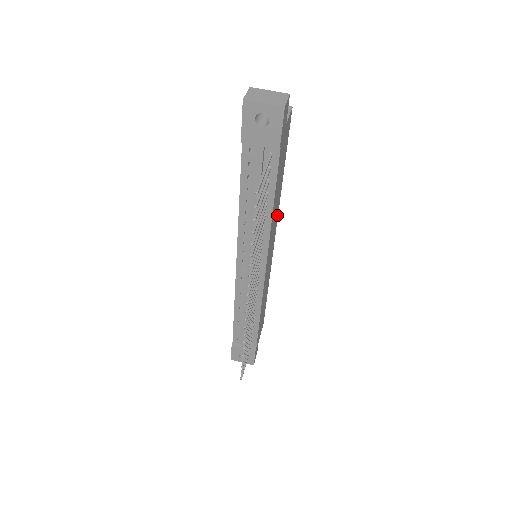
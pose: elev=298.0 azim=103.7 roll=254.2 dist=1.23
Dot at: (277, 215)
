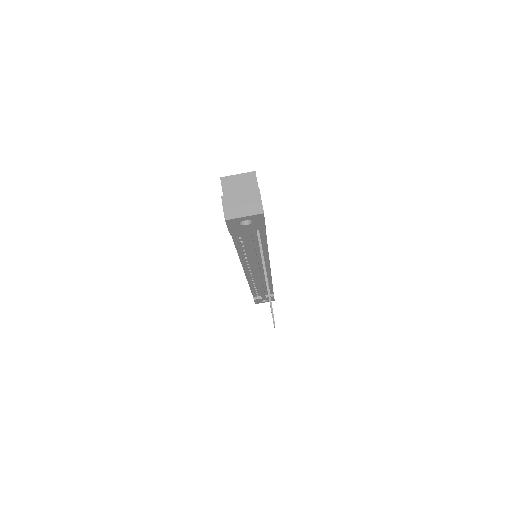
Dot at: occluded
